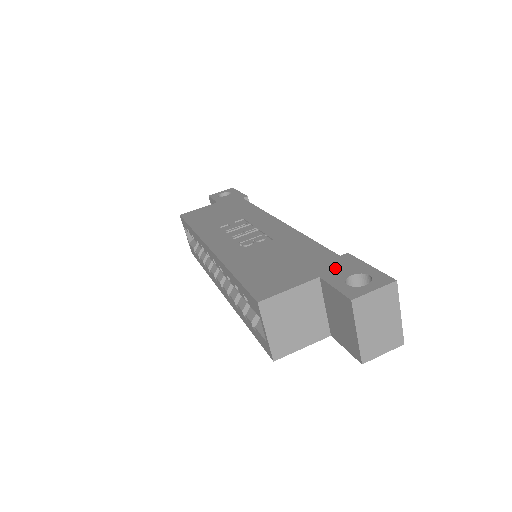
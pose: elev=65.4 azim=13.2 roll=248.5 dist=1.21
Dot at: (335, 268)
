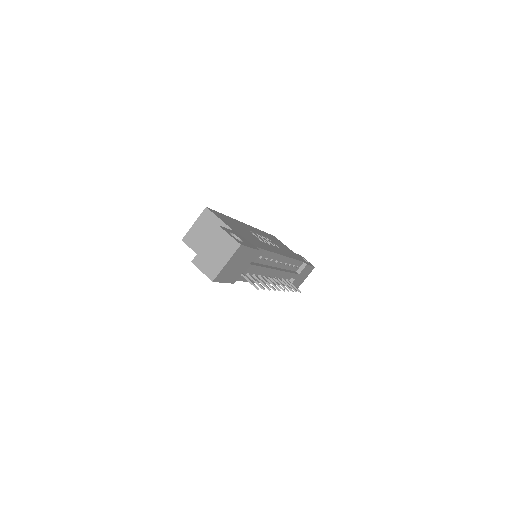
Dot at: (244, 238)
